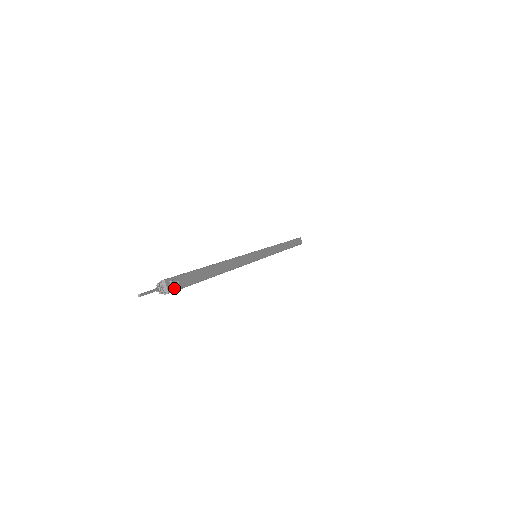
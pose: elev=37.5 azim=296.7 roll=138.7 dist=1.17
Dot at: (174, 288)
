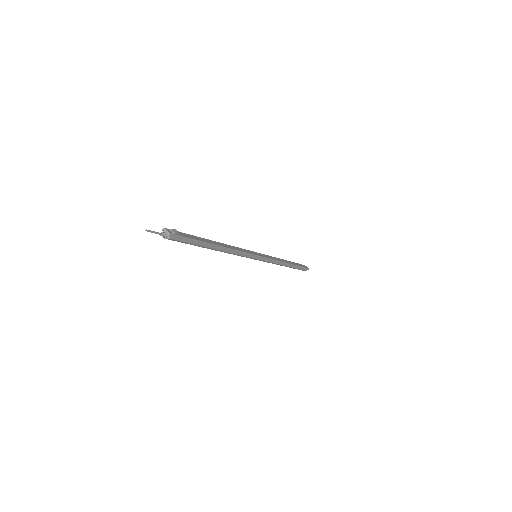
Dot at: (174, 233)
